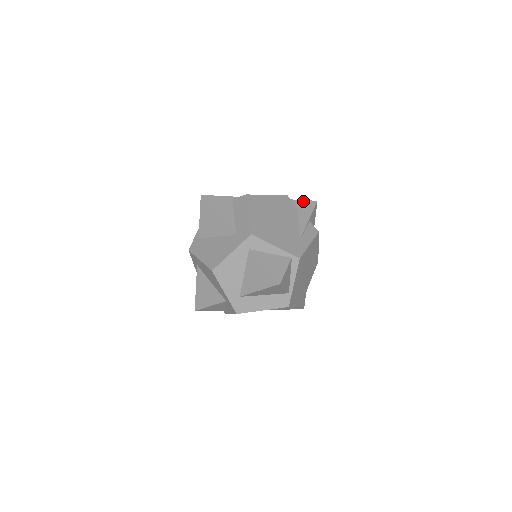
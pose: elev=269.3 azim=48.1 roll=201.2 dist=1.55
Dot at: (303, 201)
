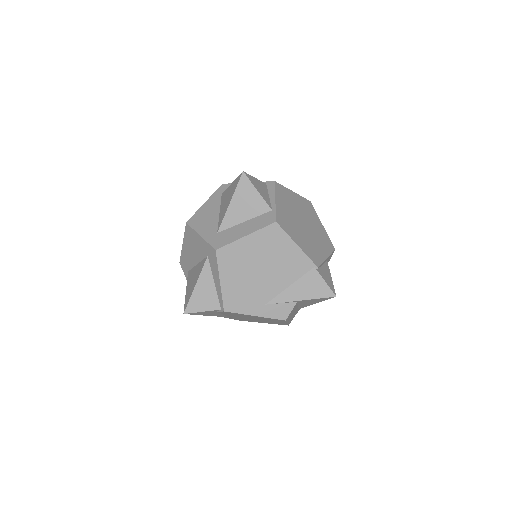
Dot at: occluded
